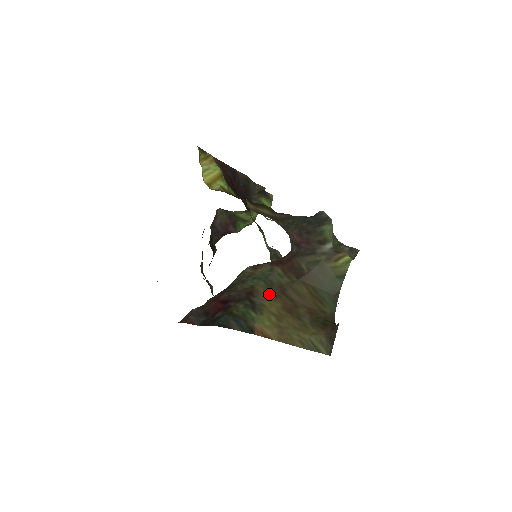
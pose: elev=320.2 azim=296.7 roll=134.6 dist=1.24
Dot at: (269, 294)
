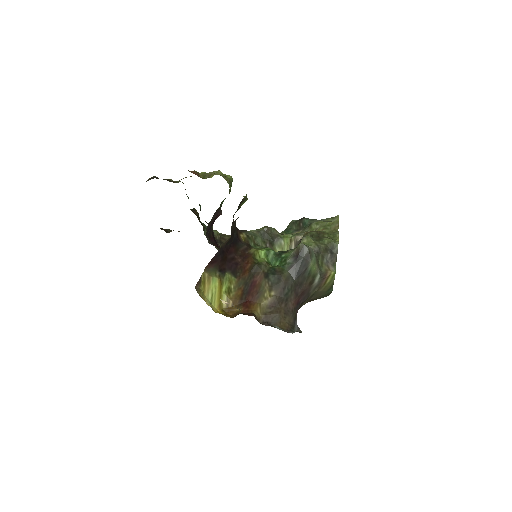
Dot at: occluded
